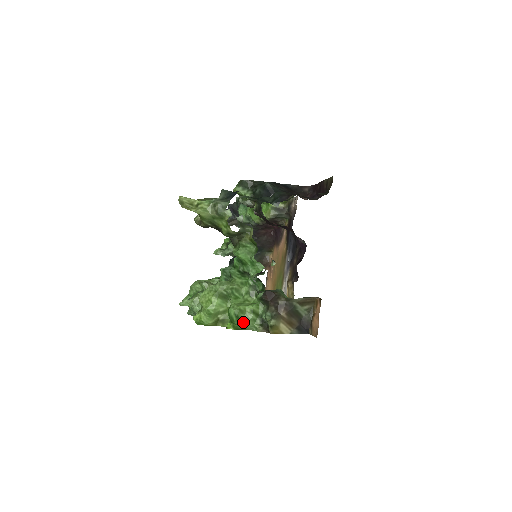
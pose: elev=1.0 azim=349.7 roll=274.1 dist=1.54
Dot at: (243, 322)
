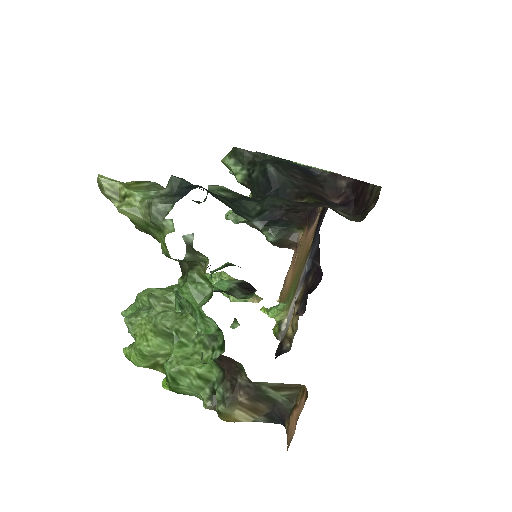
Dot at: (183, 386)
